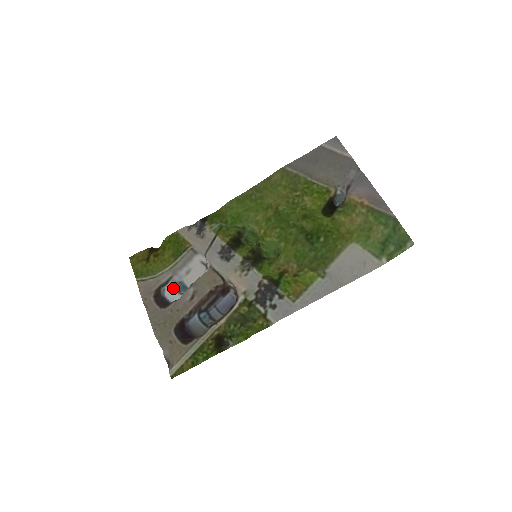
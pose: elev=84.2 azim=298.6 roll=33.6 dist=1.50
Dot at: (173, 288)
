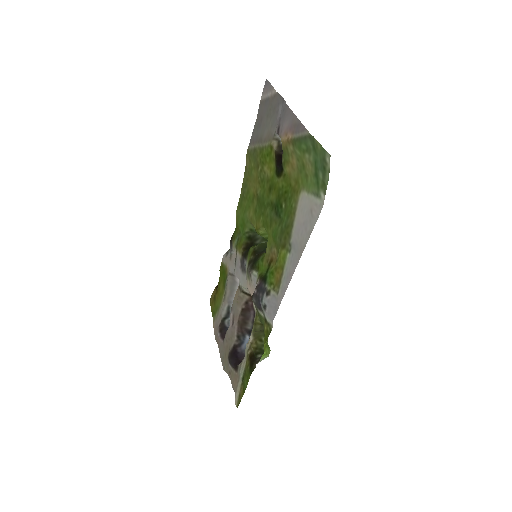
Dot at: occluded
